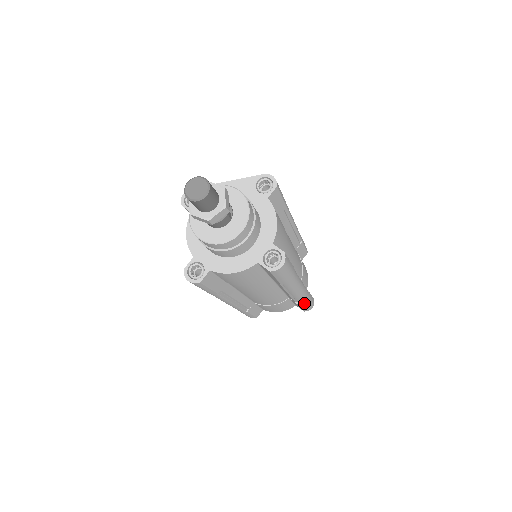
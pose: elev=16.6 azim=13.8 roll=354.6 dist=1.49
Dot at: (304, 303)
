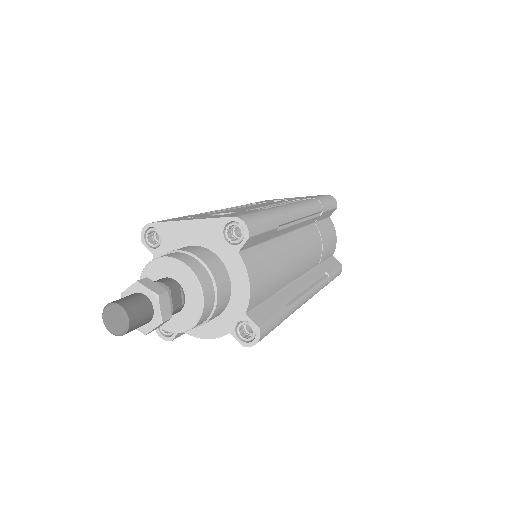
Dot at: occluded
